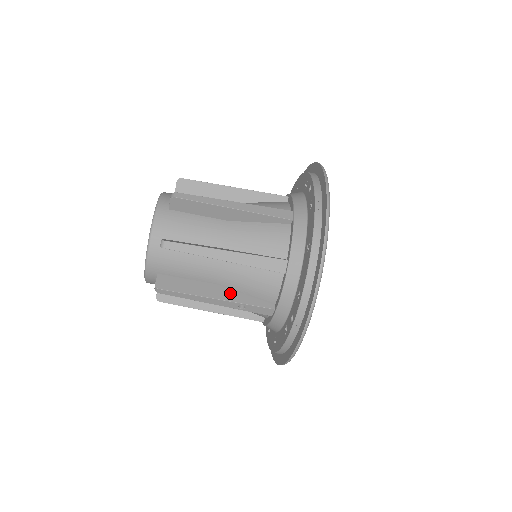
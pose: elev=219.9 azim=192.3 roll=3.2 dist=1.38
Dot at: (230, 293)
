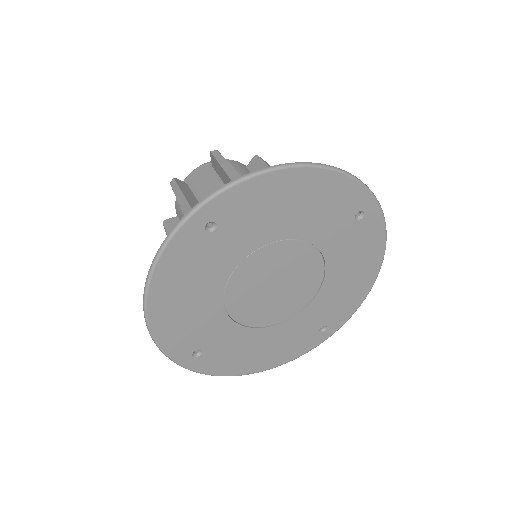
Dot at: occluded
